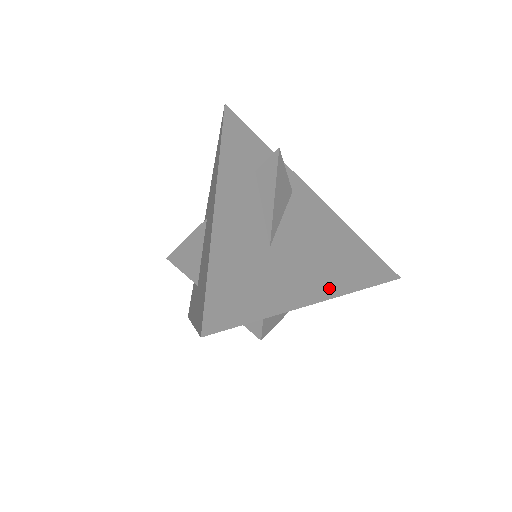
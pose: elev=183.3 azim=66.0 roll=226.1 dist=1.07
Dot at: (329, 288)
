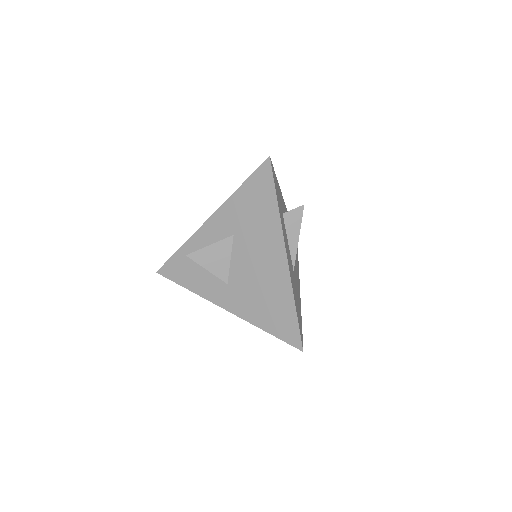
Dot at: occluded
